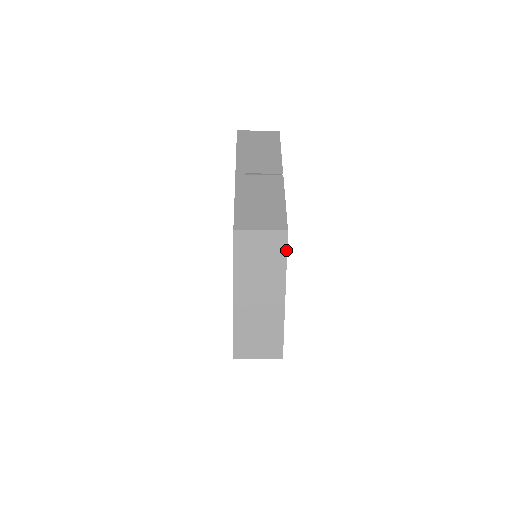
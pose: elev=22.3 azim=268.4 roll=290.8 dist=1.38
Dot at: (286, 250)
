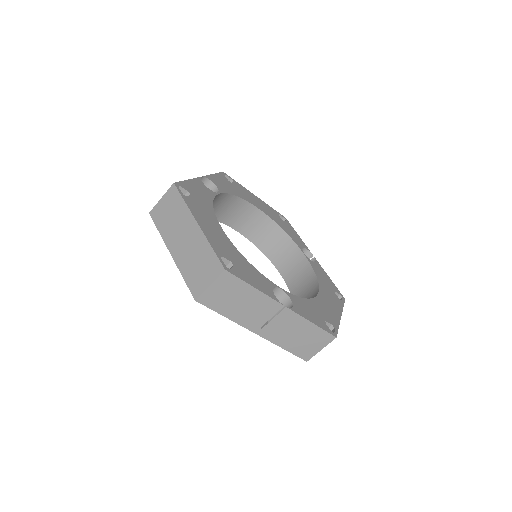
Dot at: (180, 195)
